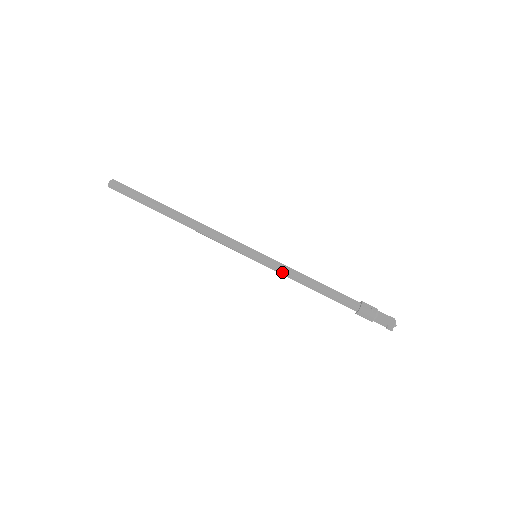
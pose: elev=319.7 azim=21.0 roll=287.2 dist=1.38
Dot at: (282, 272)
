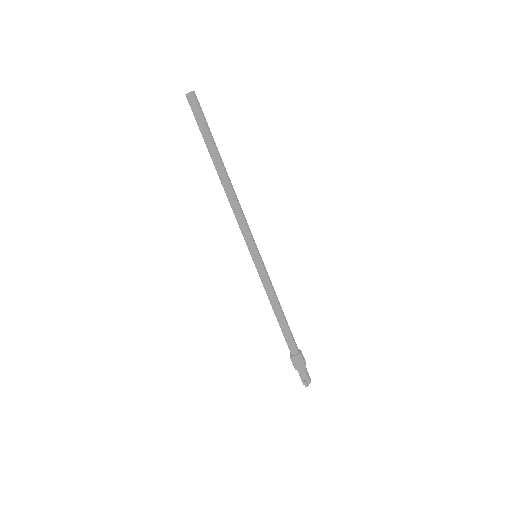
Dot at: (266, 284)
